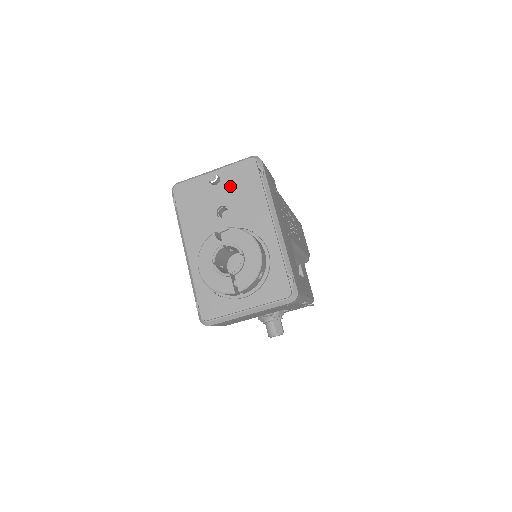
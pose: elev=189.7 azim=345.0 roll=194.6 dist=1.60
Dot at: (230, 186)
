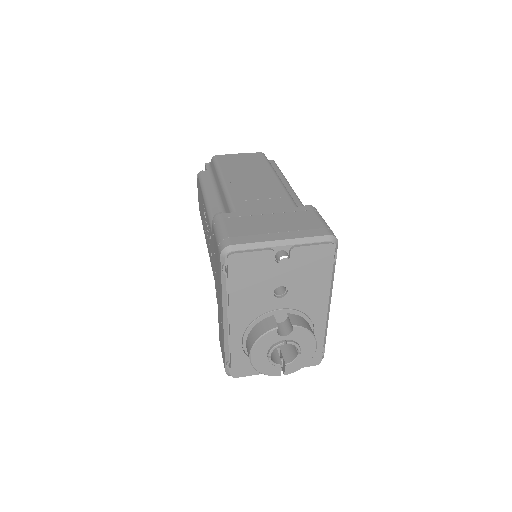
Dot at: (298, 268)
